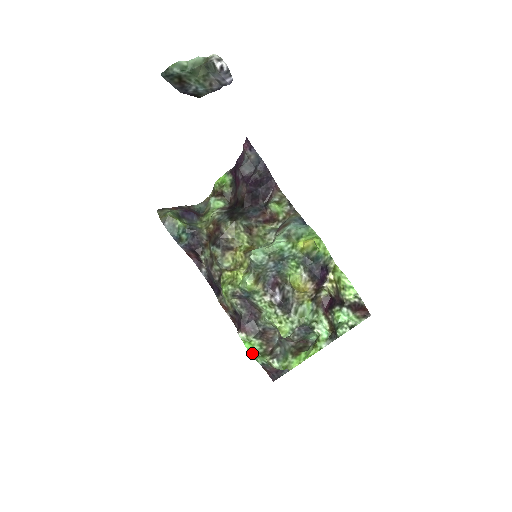
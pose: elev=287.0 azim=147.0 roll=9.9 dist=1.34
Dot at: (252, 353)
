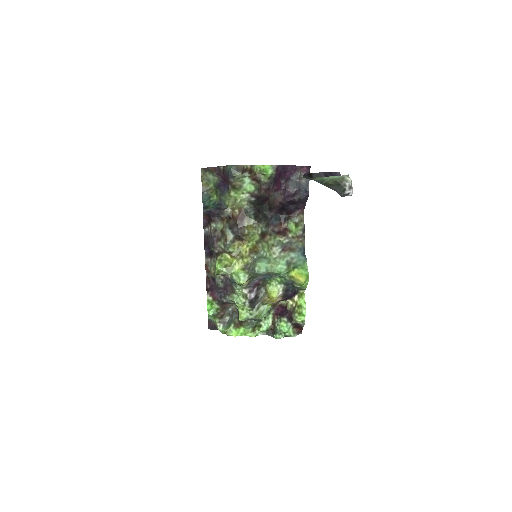
Dot at: (209, 312)
